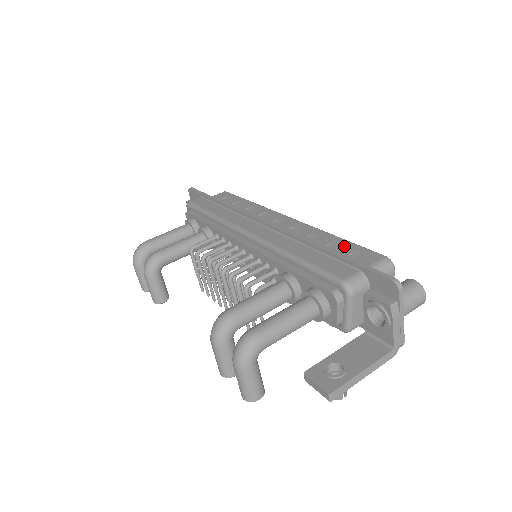
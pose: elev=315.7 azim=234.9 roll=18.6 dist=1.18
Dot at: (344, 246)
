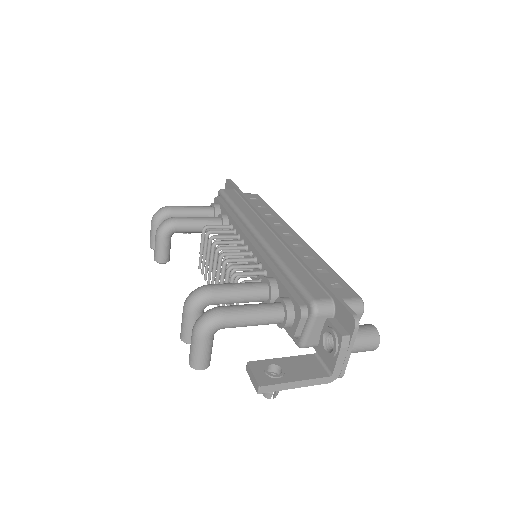
Dot at: (331, 276)
